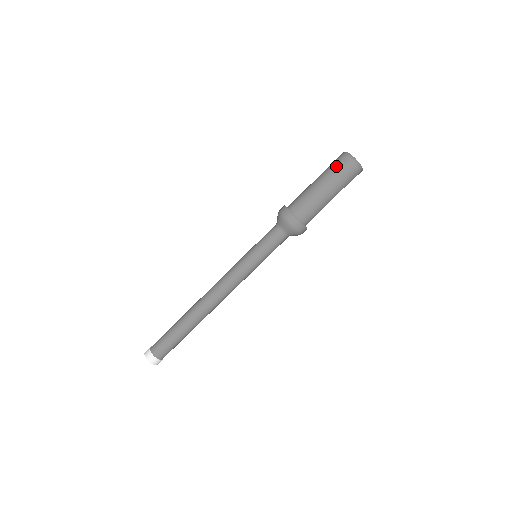
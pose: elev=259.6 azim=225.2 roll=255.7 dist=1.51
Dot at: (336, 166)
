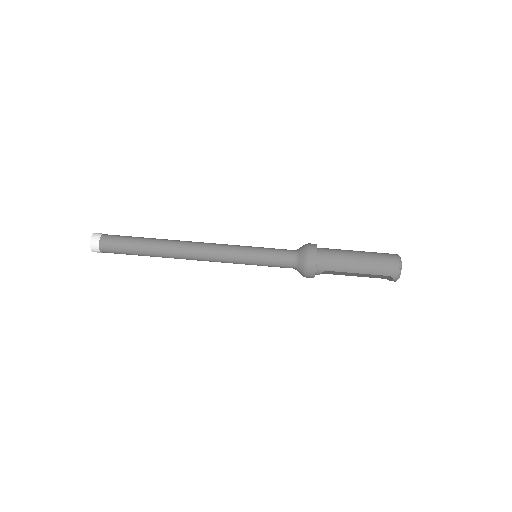
Dot at: (382, 253)
